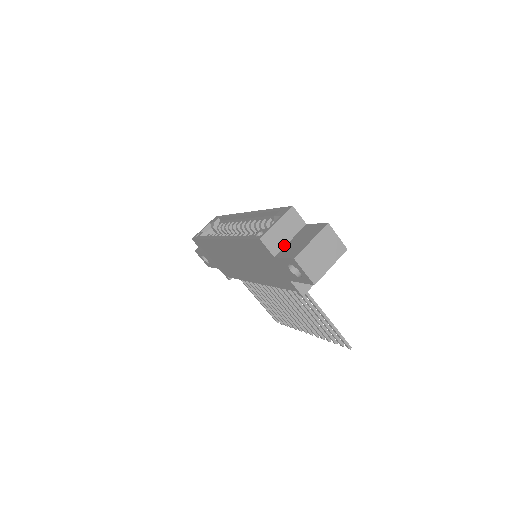
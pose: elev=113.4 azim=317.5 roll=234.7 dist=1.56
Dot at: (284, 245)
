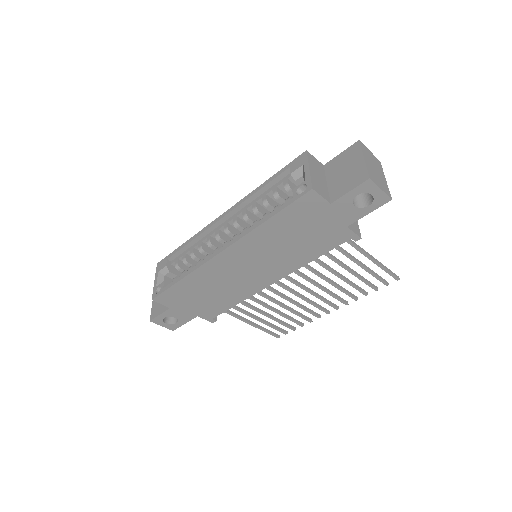
Dot at: (327, 190)
